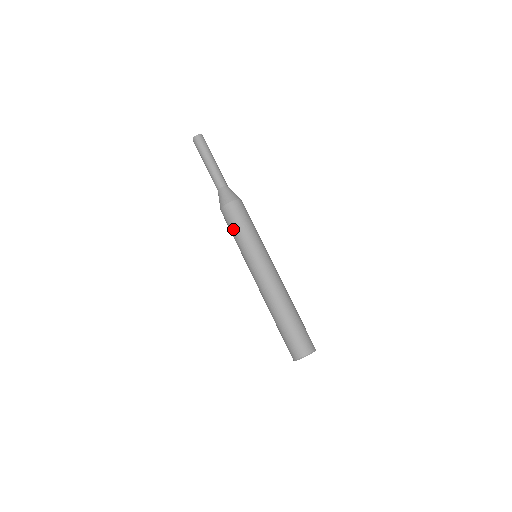
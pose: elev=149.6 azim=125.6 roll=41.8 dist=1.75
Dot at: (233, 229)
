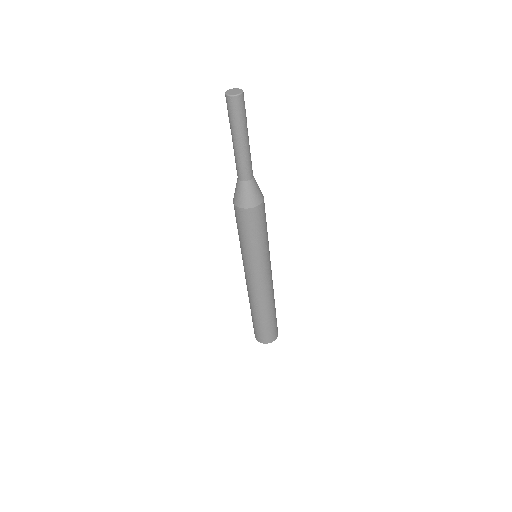
Dot at: (239, 232)
